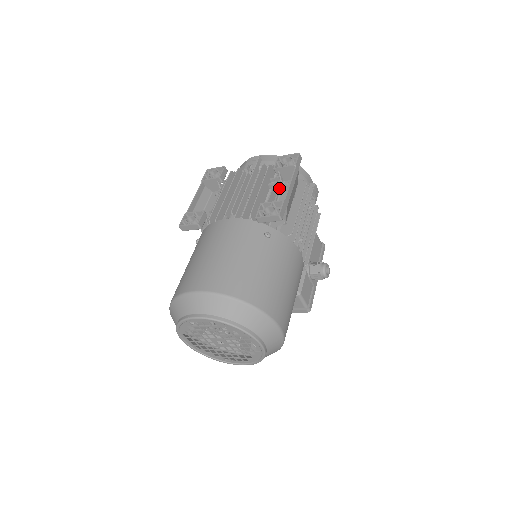
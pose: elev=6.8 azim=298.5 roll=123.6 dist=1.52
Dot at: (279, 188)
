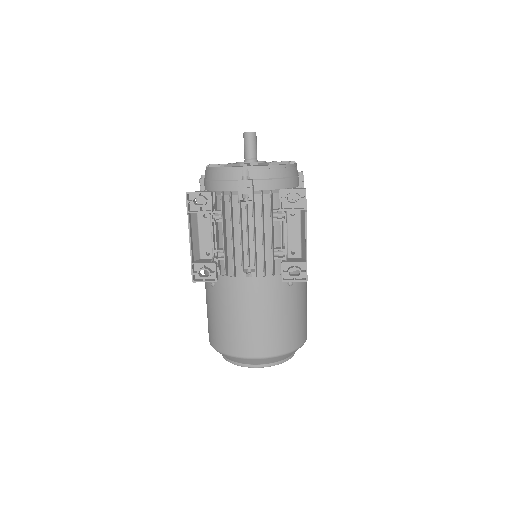
Dot at: (286, 223)
